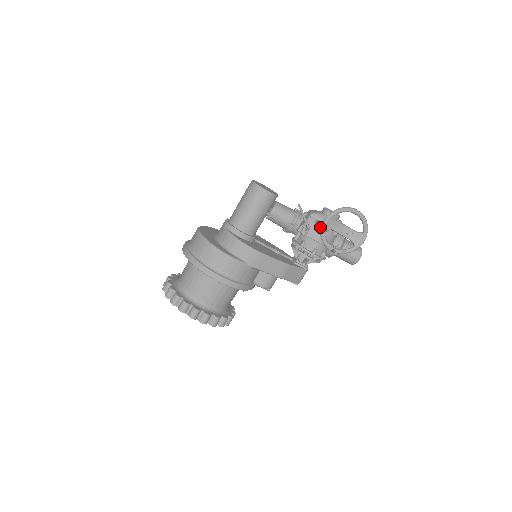
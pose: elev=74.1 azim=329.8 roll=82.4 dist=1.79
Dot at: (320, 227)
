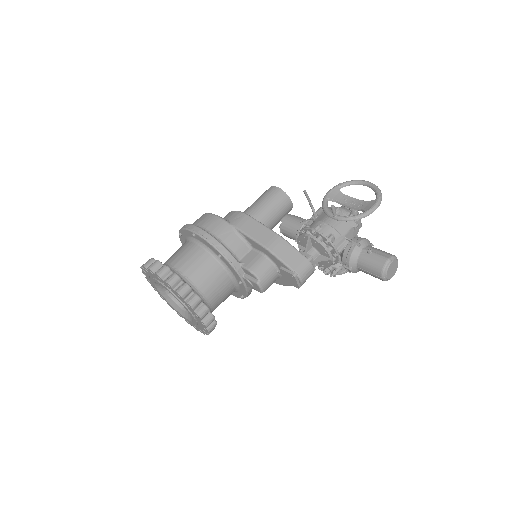
Dot at: occluded
